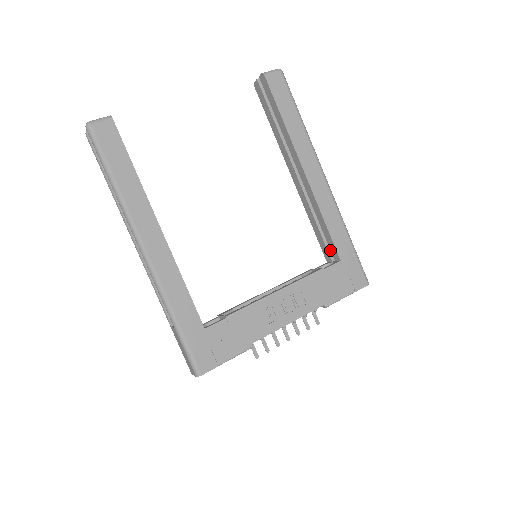
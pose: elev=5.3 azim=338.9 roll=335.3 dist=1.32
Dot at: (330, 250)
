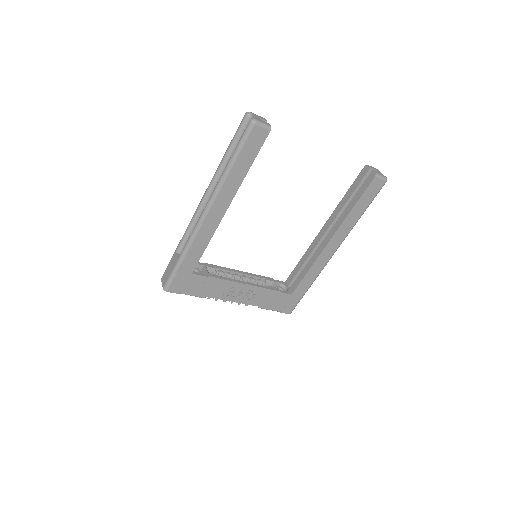
Dot at: occluded
